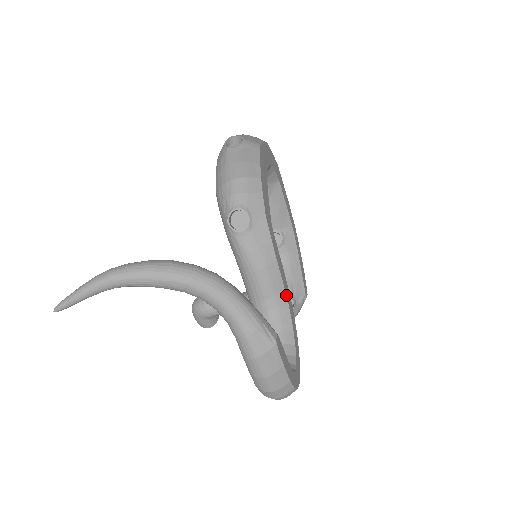
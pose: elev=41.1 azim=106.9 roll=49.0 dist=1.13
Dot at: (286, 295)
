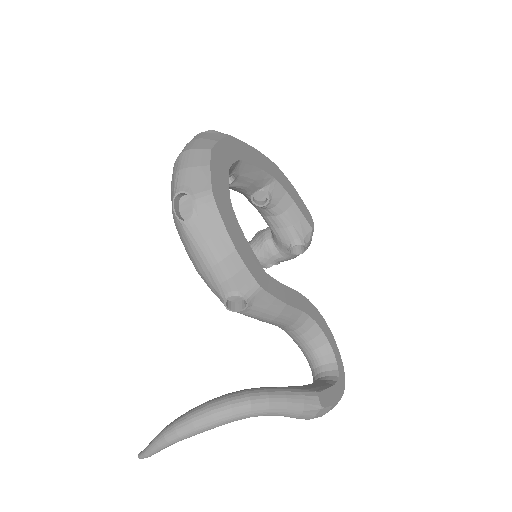
Dot at: (305, 313)
